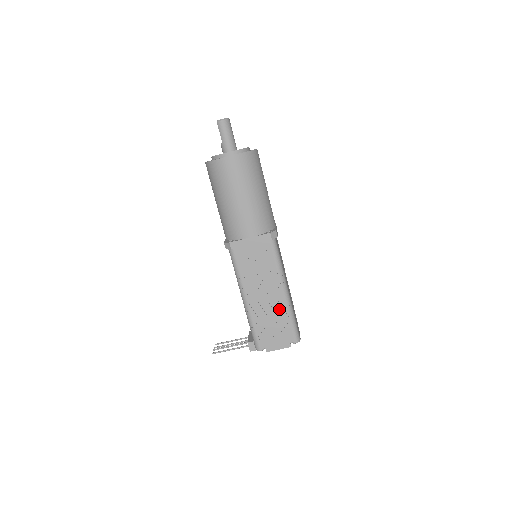
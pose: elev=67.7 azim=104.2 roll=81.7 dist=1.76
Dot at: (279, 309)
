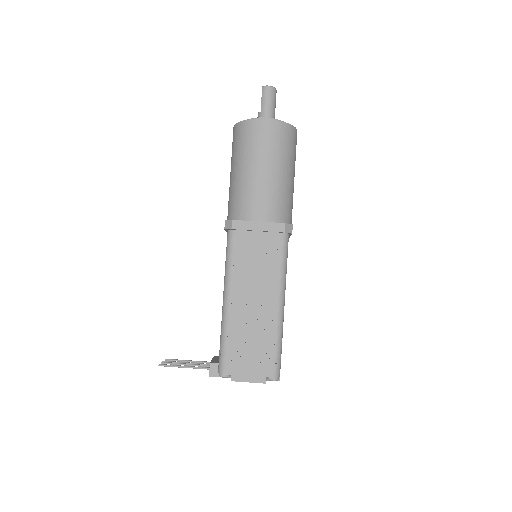
Dot at: (266, 326)
